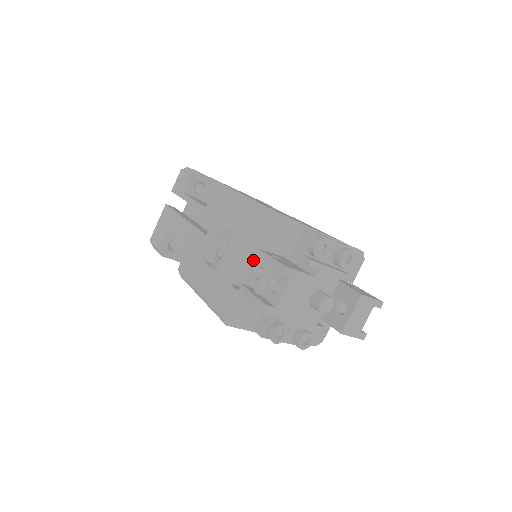
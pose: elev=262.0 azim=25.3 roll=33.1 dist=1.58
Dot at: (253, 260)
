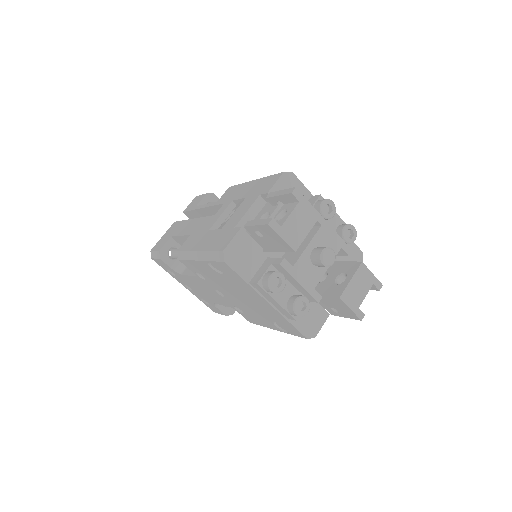
Dot at: (261, 212)
